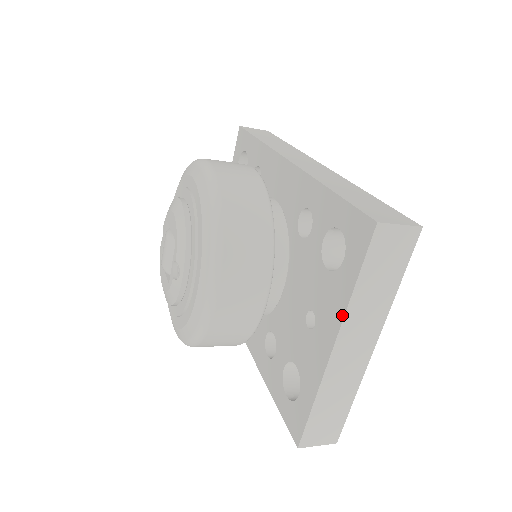
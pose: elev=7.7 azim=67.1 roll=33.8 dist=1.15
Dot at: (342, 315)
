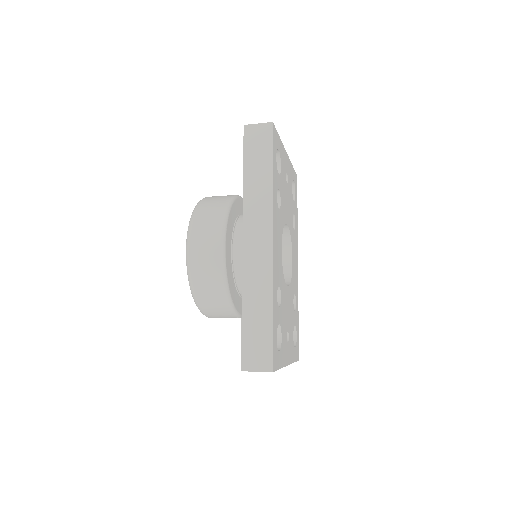
Dot at: occluded
